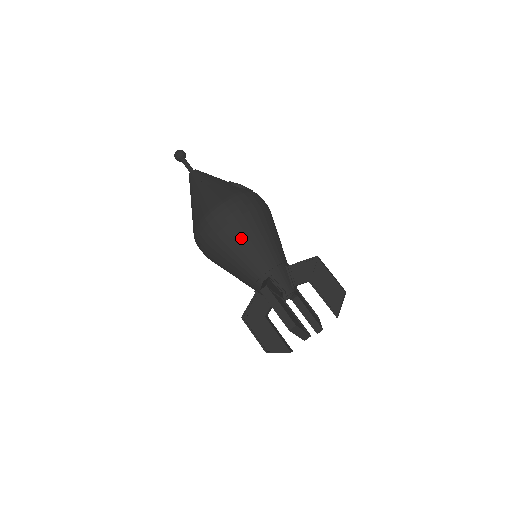
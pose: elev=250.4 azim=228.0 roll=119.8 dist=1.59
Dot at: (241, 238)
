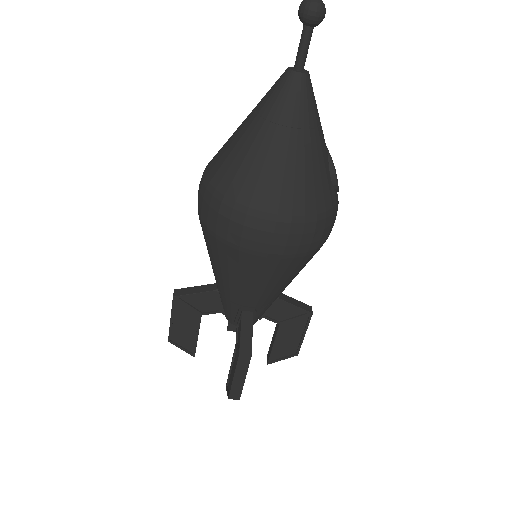
Dot at: (275, 273)
